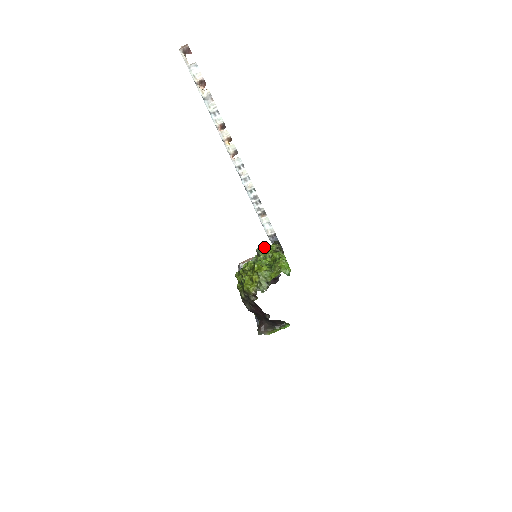
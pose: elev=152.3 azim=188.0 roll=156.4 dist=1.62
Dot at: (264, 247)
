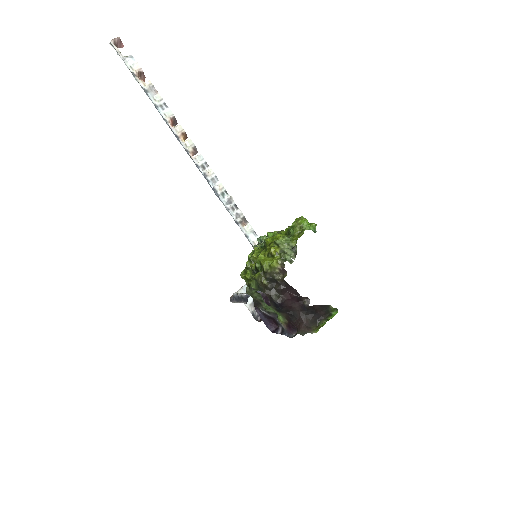
Dot at: (264, 237)
